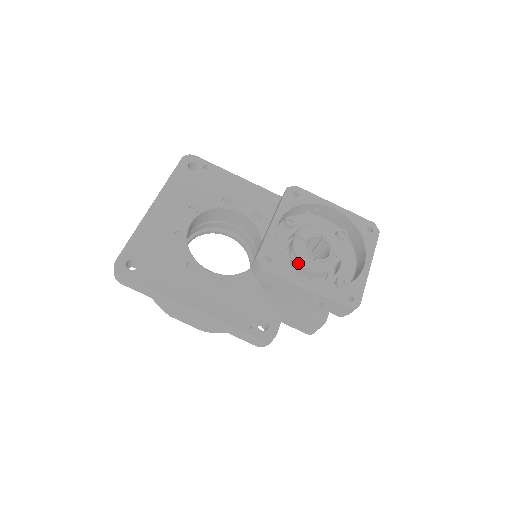
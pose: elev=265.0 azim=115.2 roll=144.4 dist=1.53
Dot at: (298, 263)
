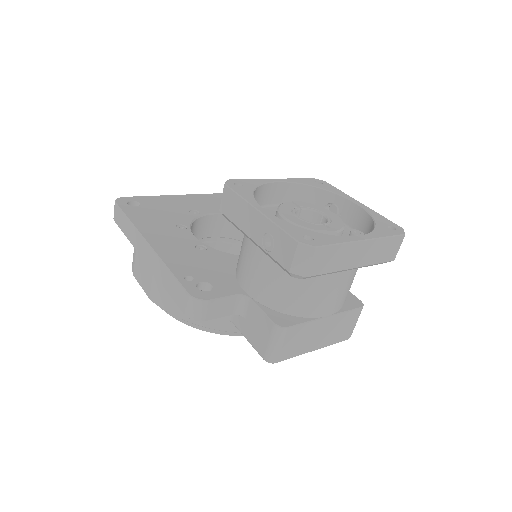
Dot at: occluded
